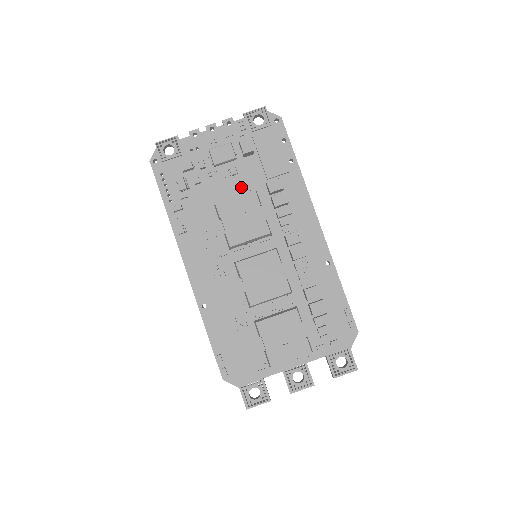
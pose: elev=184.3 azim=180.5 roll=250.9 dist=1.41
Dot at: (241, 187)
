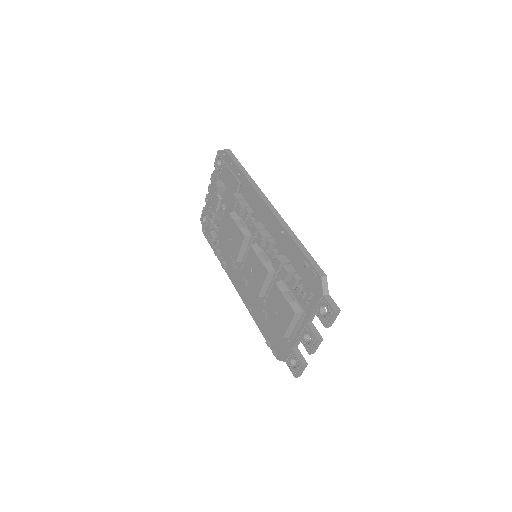
Dot at: occluded
